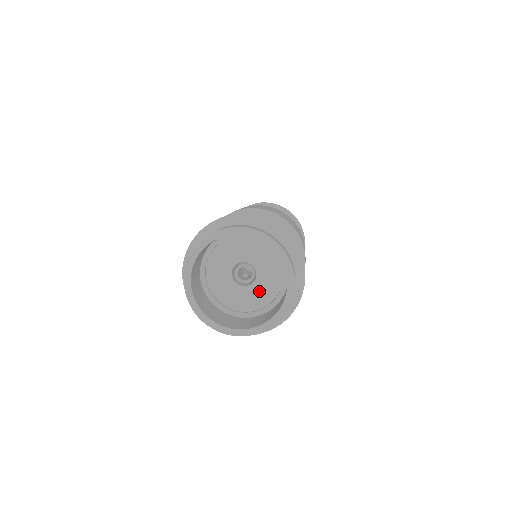
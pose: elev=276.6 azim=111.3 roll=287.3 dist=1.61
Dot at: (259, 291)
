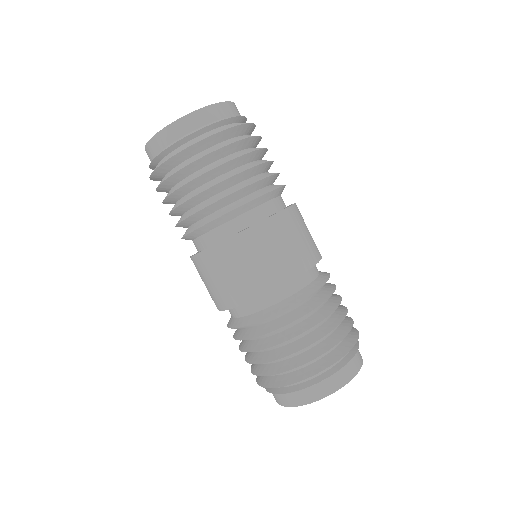
Dot at: occluded
